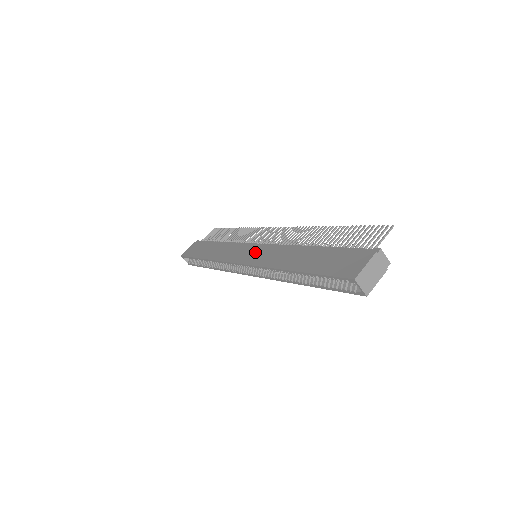
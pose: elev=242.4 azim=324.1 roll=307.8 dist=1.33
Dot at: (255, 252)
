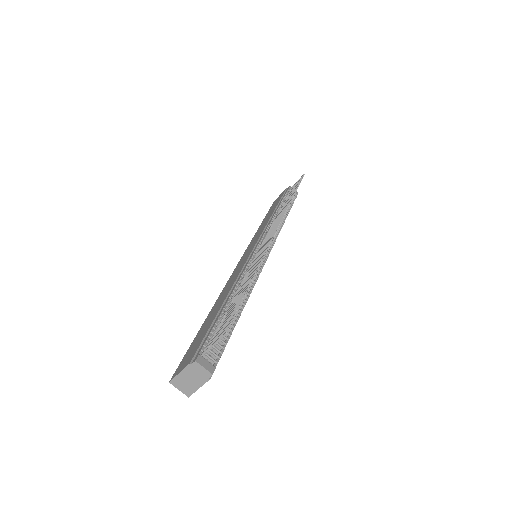
Dot at: (245, 257)
